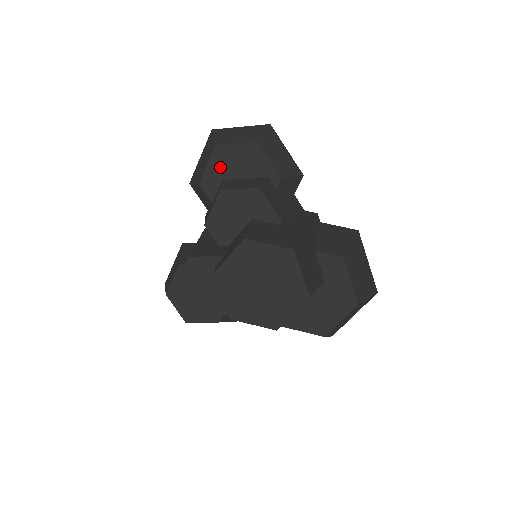
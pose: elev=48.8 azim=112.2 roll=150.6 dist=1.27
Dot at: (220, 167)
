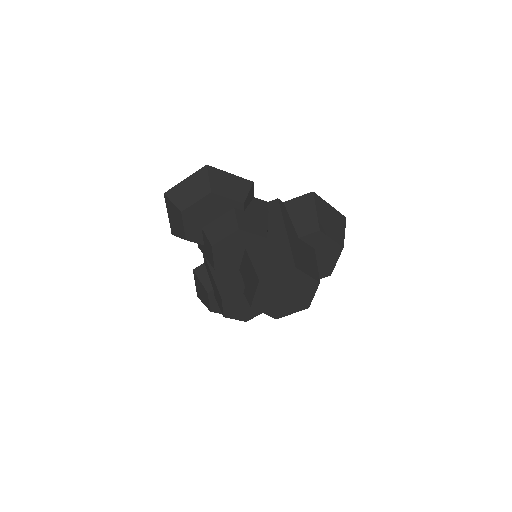
Dot at: (194, 222)
